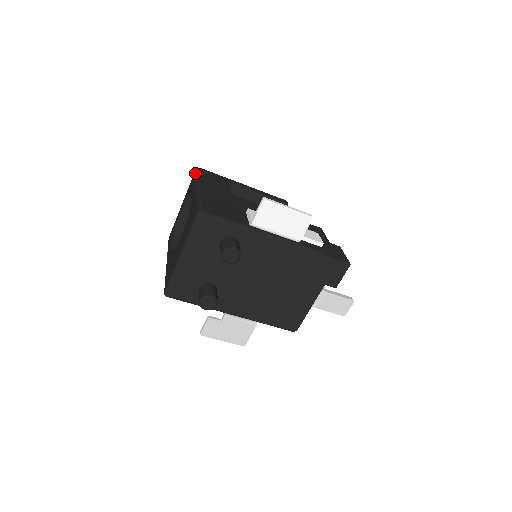
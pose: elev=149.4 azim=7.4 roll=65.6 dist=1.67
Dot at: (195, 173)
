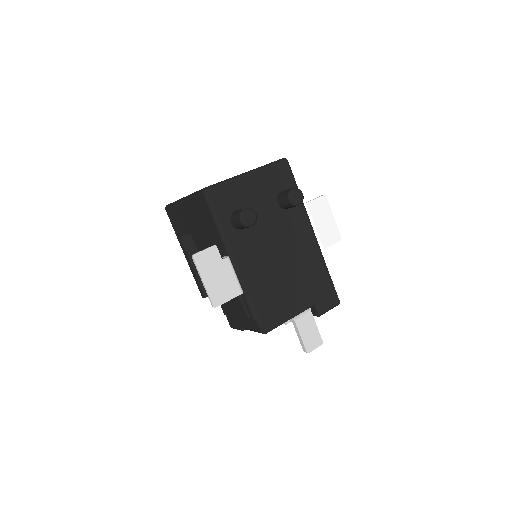
Dot at: occluded
